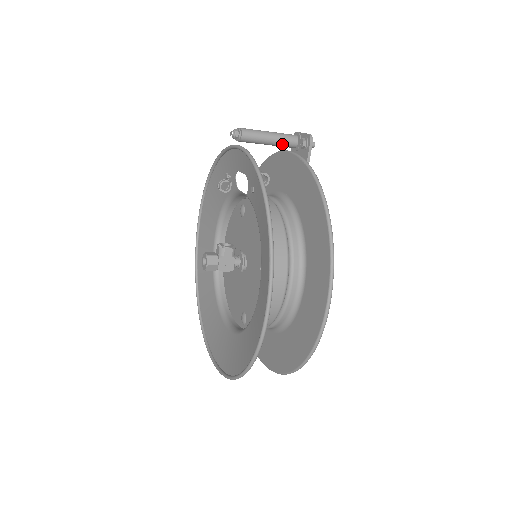
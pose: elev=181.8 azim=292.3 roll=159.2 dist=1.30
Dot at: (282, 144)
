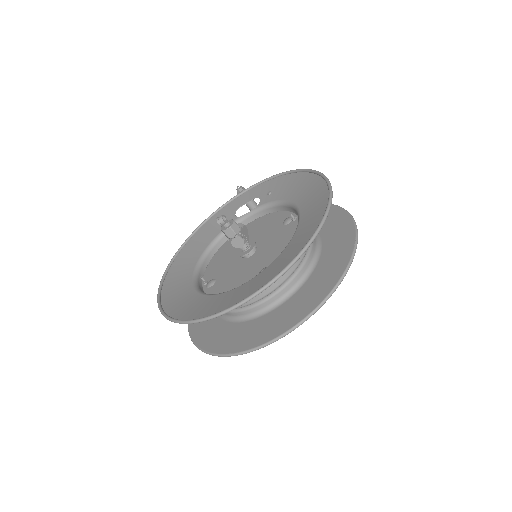
Dot at: occluded
